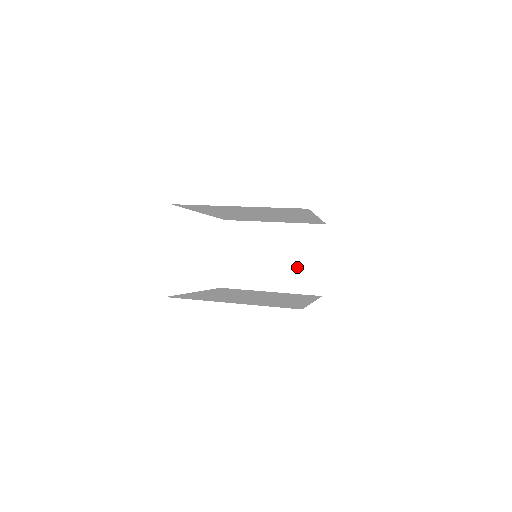
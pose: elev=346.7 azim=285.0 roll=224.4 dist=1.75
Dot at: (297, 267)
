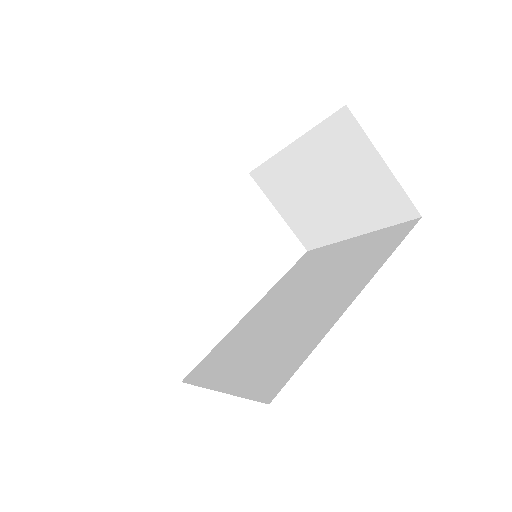
Dot at: (359, 191)
